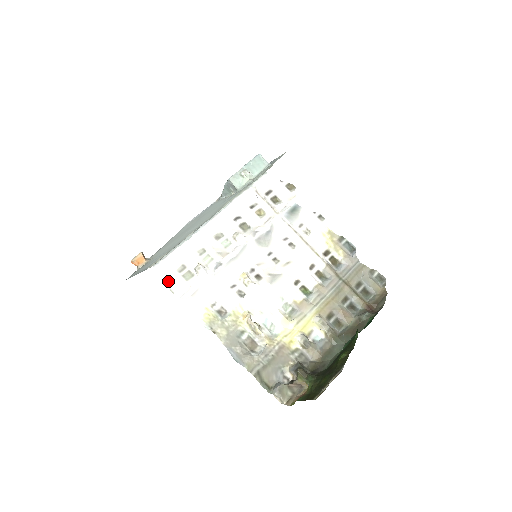
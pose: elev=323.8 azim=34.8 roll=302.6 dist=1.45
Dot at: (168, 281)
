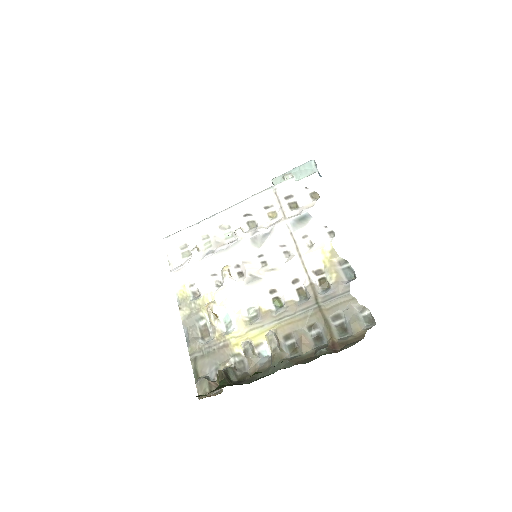
Dot at: (170, 254)
